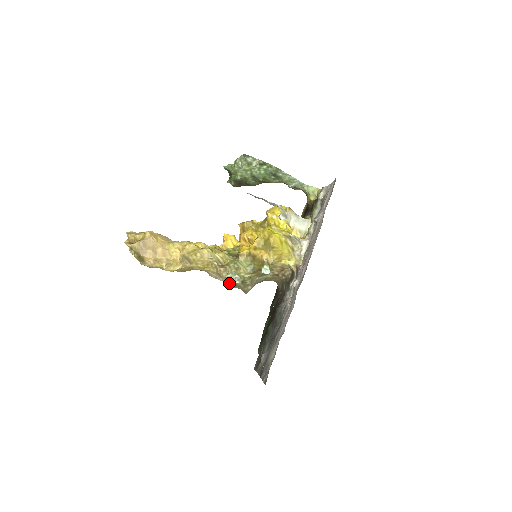
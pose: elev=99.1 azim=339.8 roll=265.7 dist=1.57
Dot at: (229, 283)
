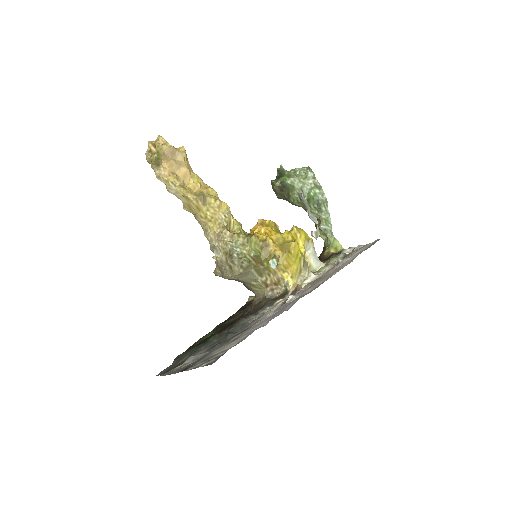
Dot at: (220, 254)
